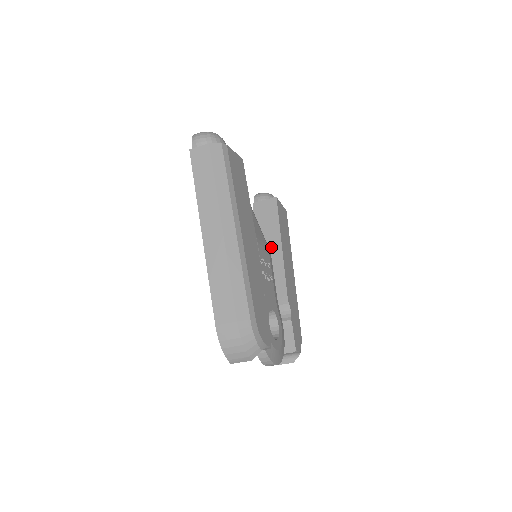
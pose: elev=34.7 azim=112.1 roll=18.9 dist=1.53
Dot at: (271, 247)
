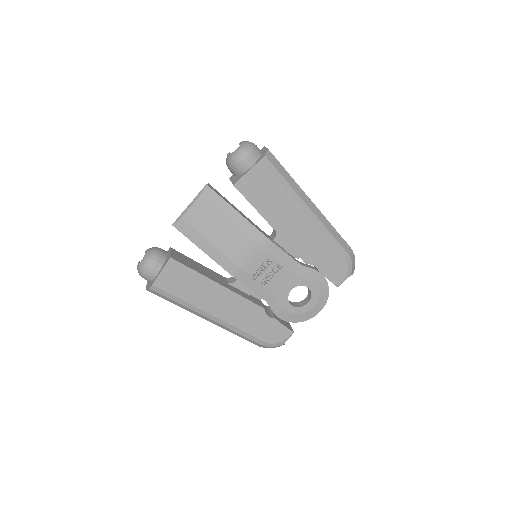
Dot at: occluded
